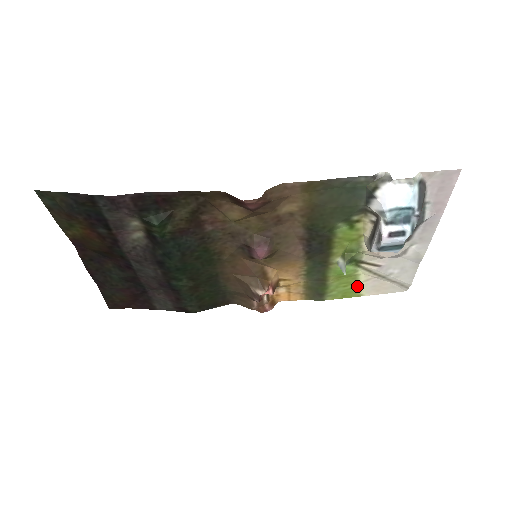
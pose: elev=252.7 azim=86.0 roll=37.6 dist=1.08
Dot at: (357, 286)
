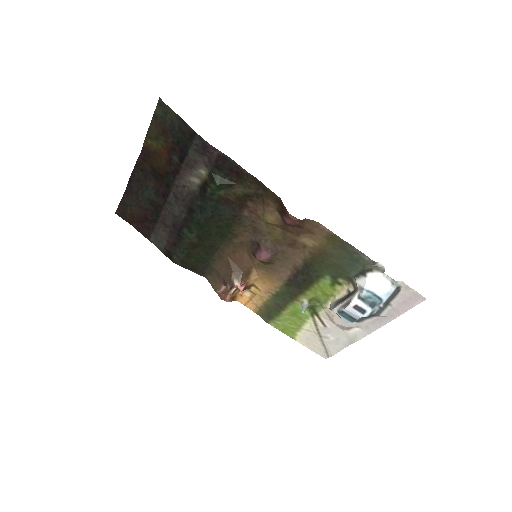
Dot at: (298, 330)
